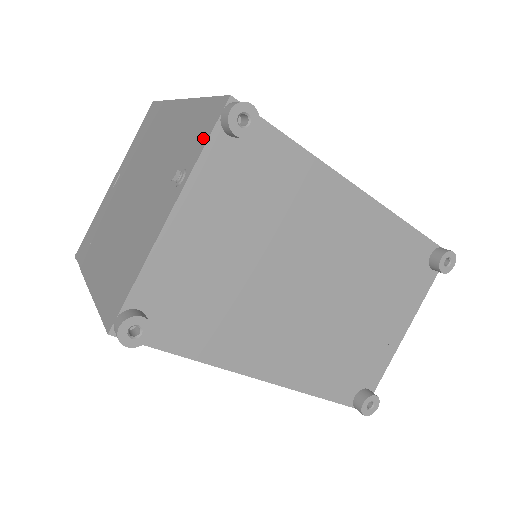
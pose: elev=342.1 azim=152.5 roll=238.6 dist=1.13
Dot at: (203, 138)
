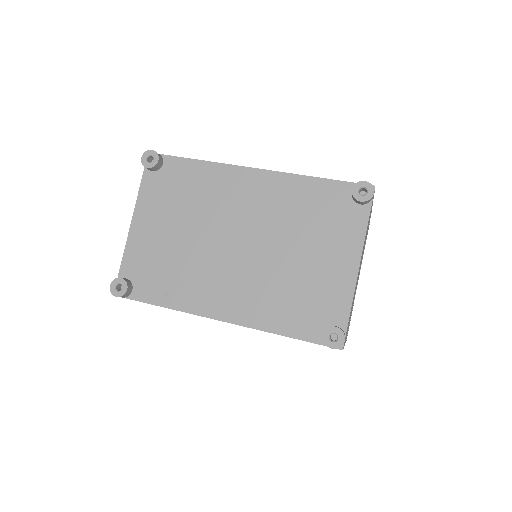
Dot at: occluded
